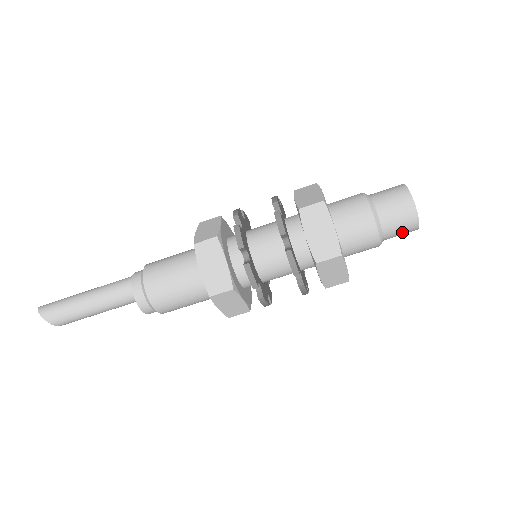
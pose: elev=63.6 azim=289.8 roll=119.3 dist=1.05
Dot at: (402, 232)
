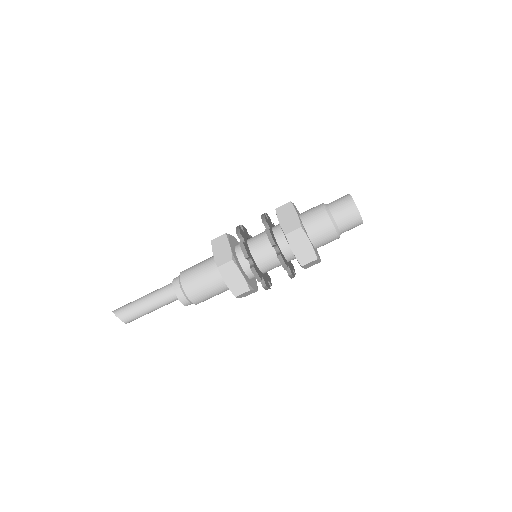
Dot at: (350, 220)
